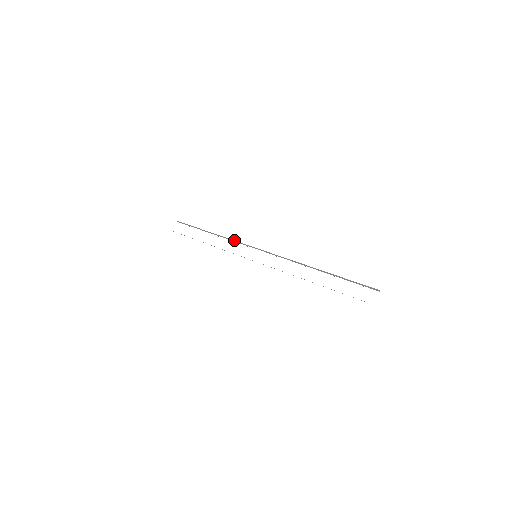
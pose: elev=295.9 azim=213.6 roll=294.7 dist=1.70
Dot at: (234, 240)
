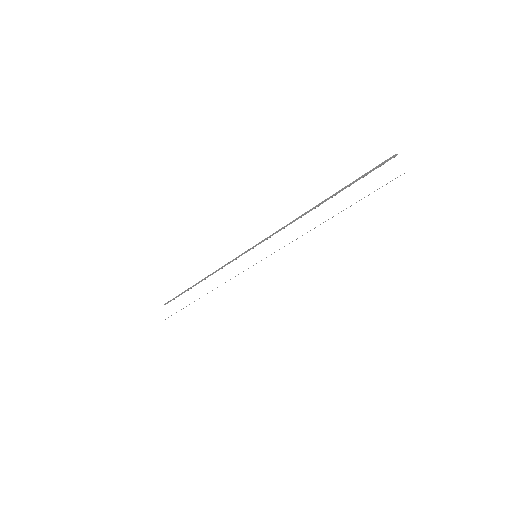
Dot at: (224, 265)
